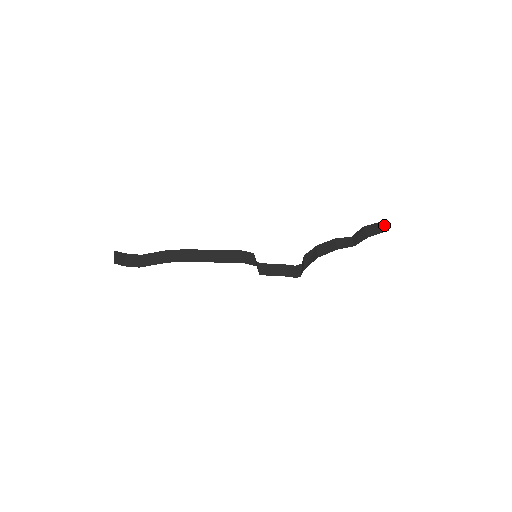
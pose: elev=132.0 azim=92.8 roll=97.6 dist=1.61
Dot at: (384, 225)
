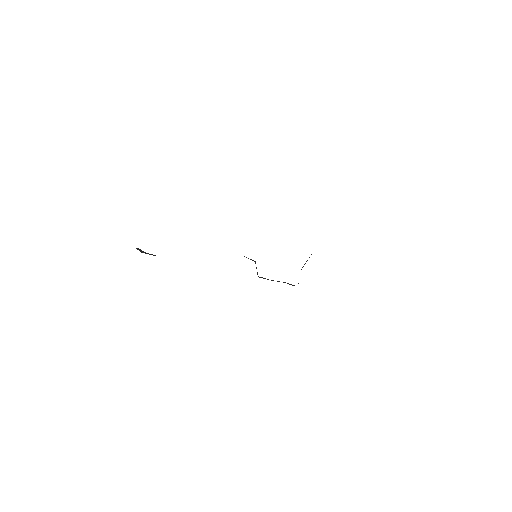
Dot at: occluded
